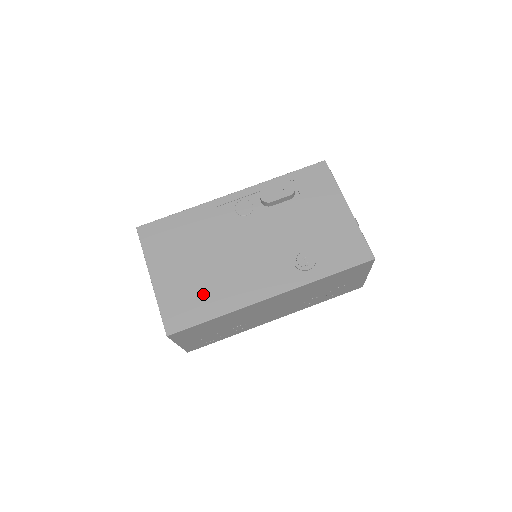
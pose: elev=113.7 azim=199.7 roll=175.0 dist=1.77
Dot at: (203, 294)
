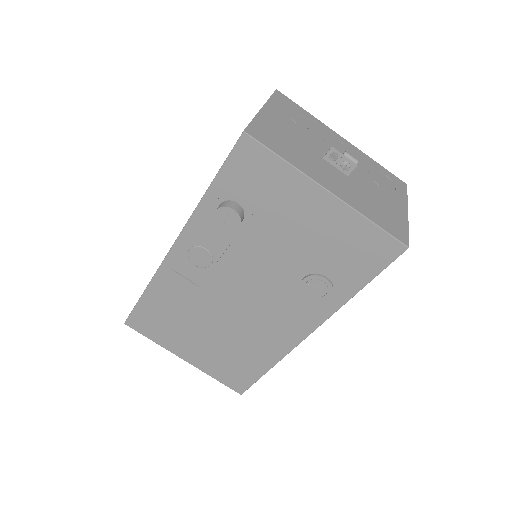
Dot at: (240, 356)
